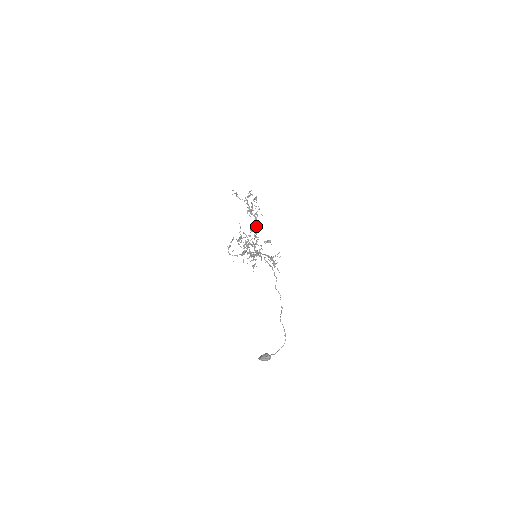
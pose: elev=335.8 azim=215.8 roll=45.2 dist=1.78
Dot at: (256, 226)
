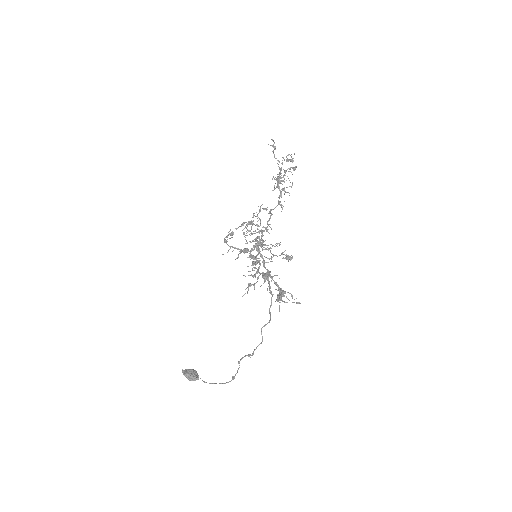
Dot at: (275, 207)
